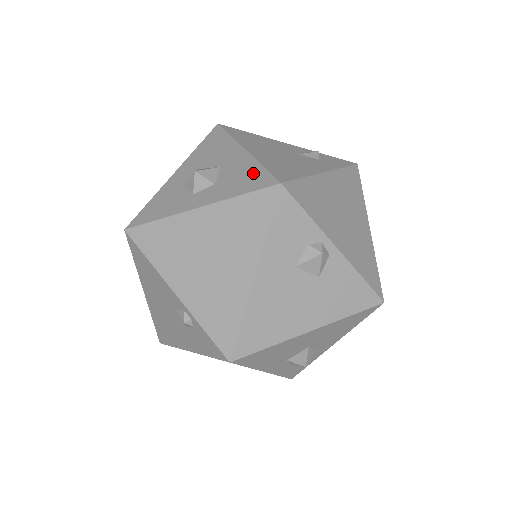
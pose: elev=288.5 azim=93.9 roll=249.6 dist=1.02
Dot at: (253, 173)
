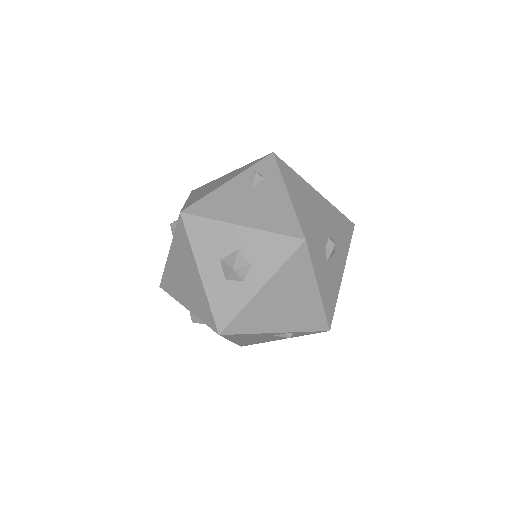
Dot at: (274, 242)
